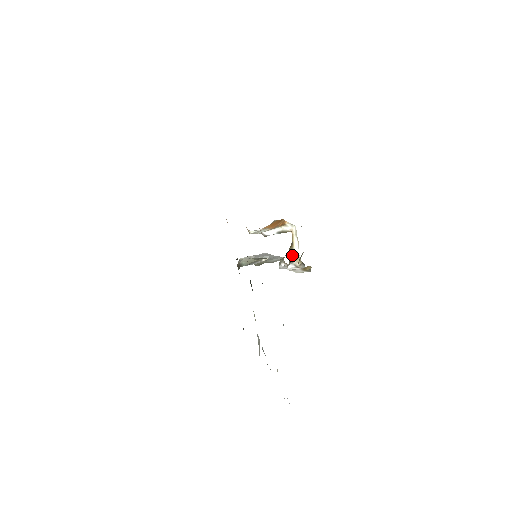
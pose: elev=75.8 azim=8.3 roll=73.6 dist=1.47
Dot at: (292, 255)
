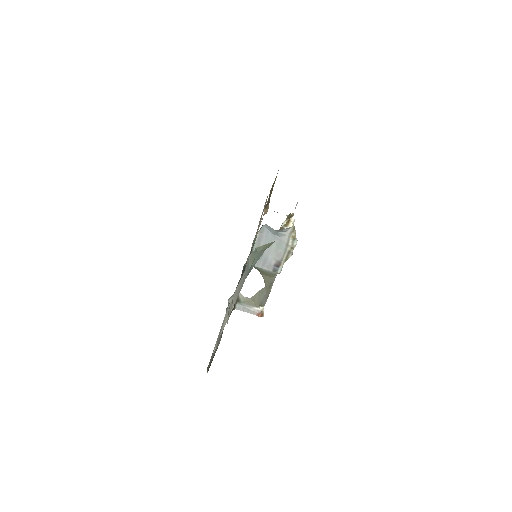
Dot at: occluded
